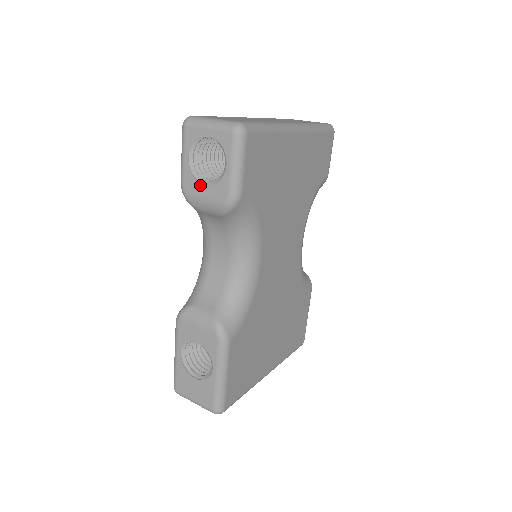
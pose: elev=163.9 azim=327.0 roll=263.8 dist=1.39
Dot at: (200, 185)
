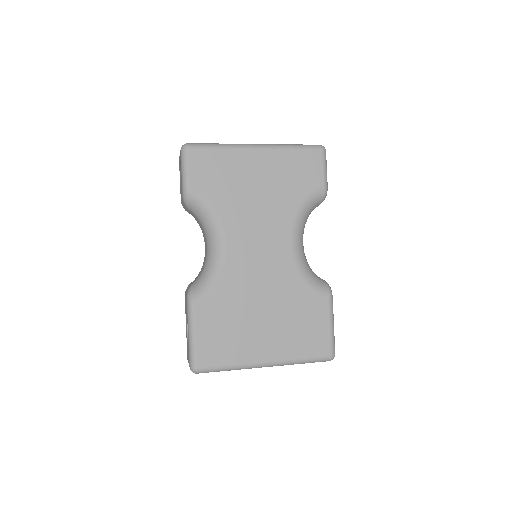
Dot at: occluded
